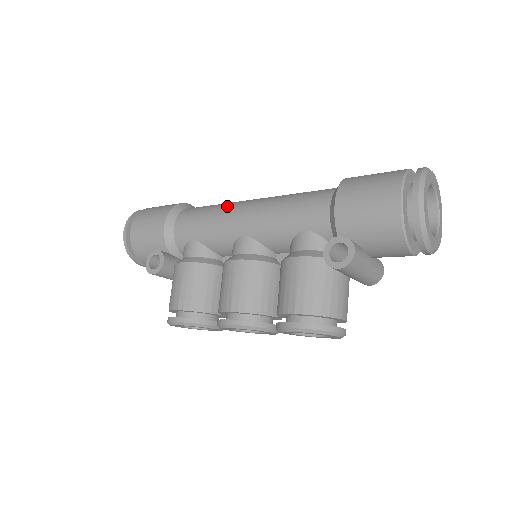
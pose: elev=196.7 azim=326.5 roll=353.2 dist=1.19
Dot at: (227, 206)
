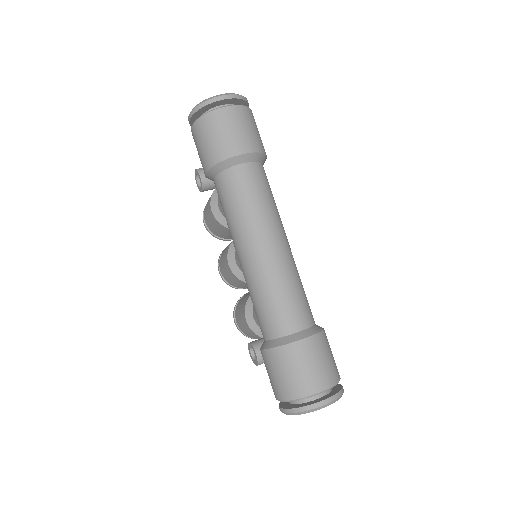
Dot at: (241, 230)
